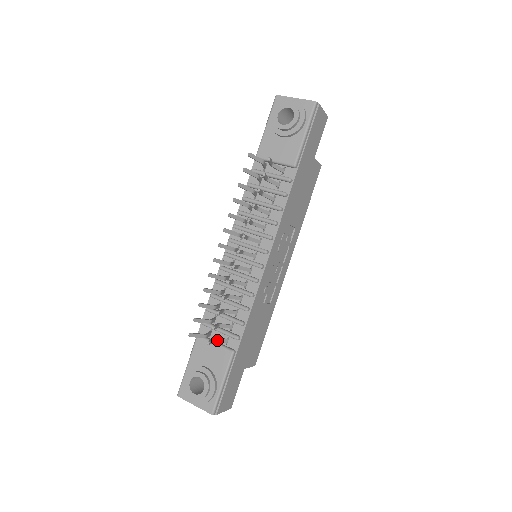
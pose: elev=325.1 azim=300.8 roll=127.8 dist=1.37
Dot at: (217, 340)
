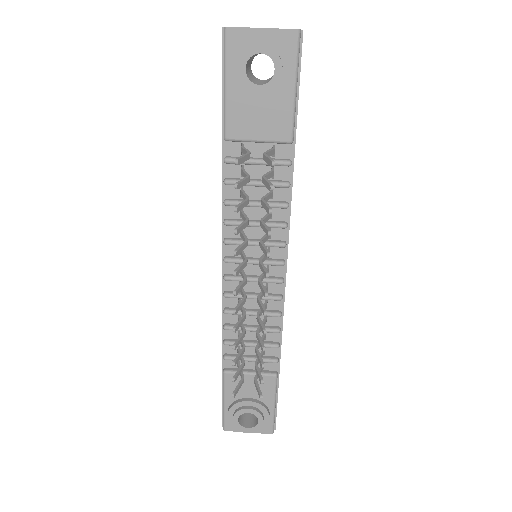
Dot at: (257, 376)
